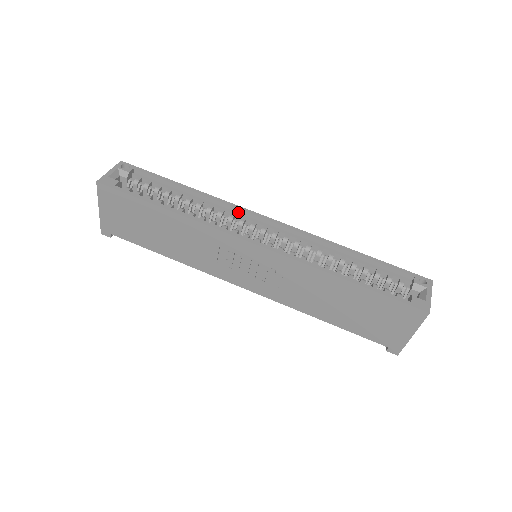
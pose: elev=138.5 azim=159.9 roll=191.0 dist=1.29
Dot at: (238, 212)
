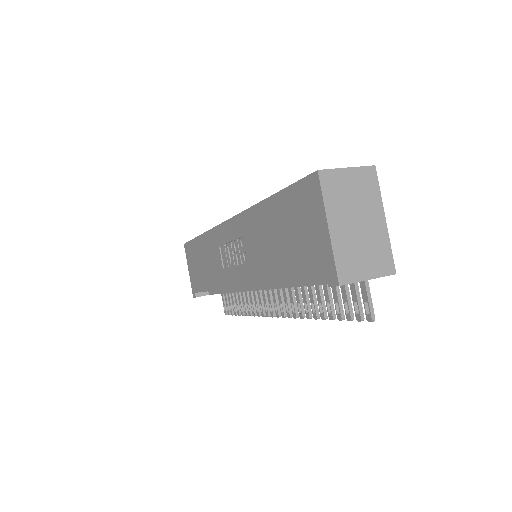
Dot at: occluded
